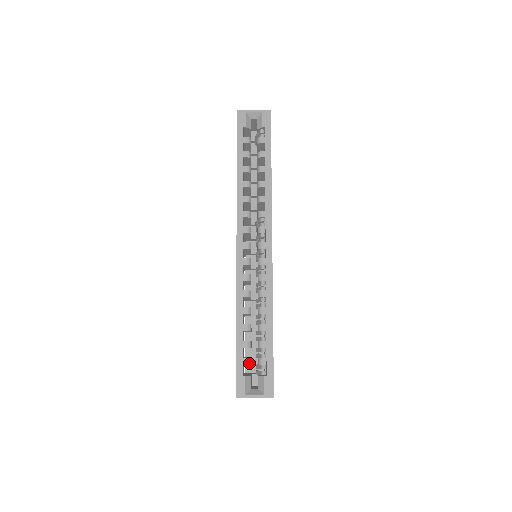
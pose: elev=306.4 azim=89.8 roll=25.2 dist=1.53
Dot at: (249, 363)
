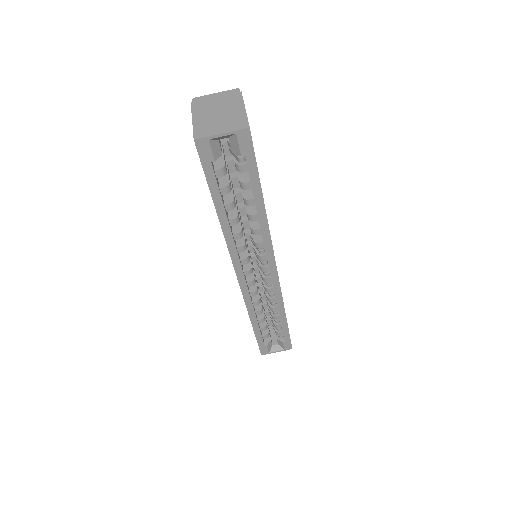
Dot at: (268, 336)
